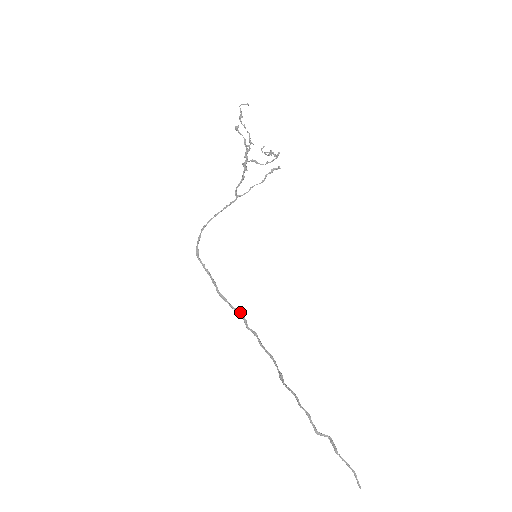
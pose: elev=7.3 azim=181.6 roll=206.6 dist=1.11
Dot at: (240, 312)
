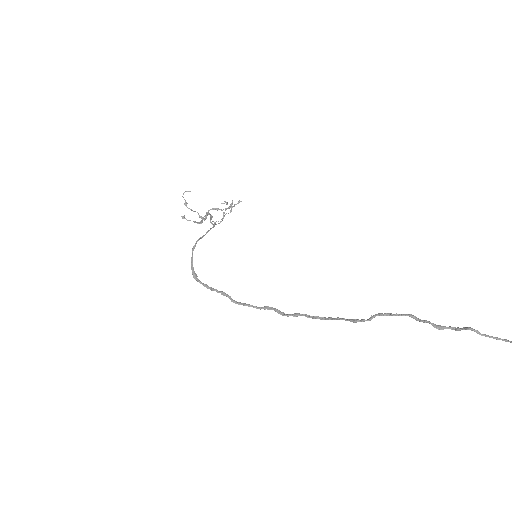
Dot at: (268, 307)
